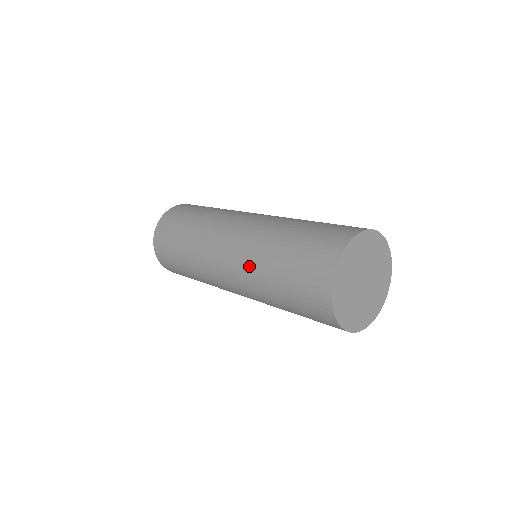
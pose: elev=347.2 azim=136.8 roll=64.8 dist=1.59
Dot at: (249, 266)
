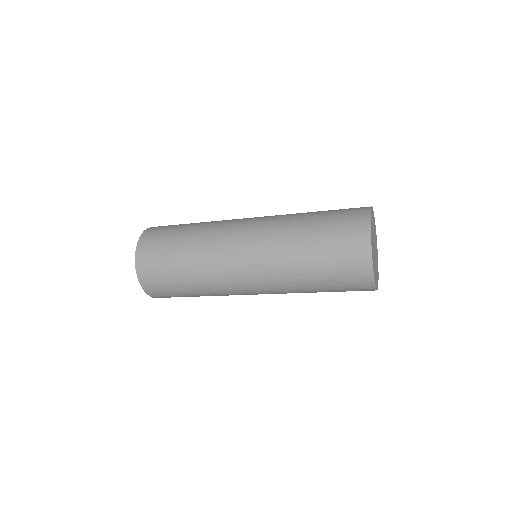
Dot at: (279, 274)
